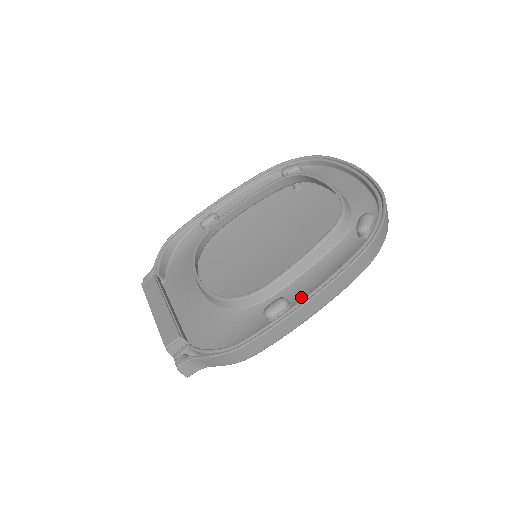
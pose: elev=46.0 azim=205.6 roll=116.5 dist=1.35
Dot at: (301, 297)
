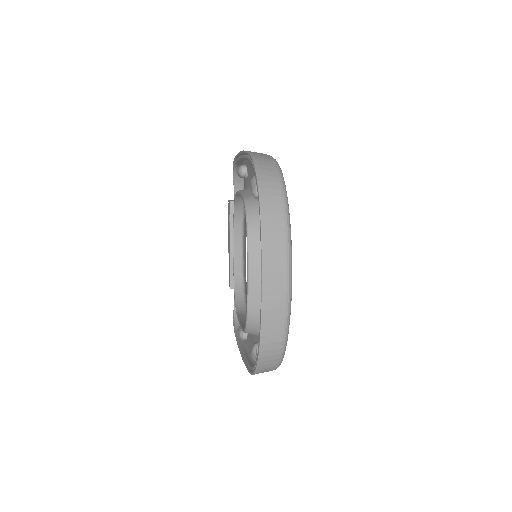
Dot at: (247, 343)
